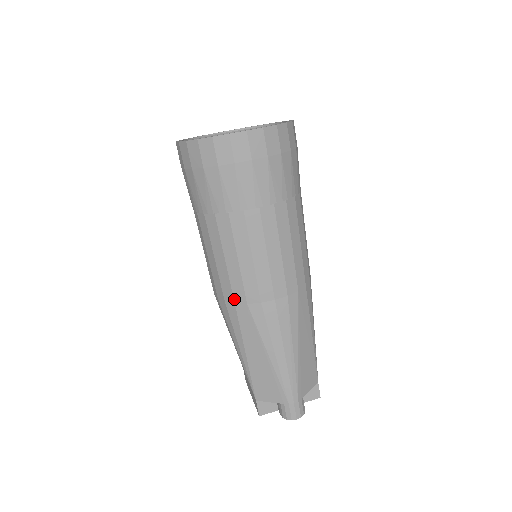
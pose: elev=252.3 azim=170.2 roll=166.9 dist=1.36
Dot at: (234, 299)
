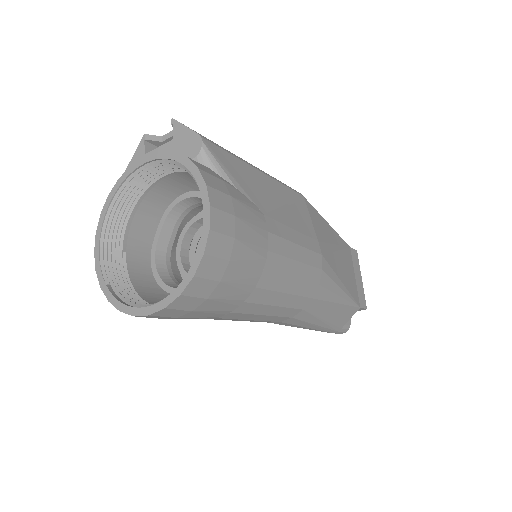
Dot at: occluded
